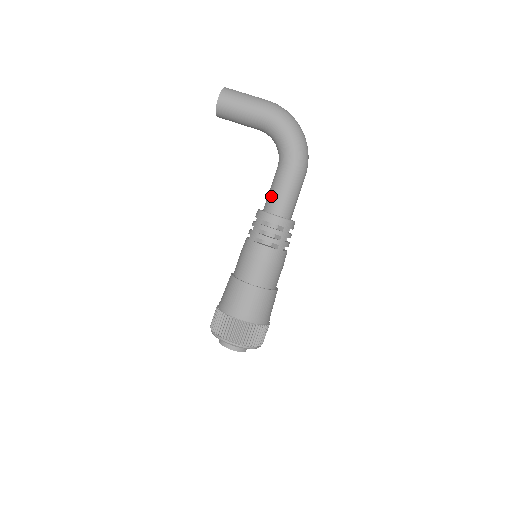
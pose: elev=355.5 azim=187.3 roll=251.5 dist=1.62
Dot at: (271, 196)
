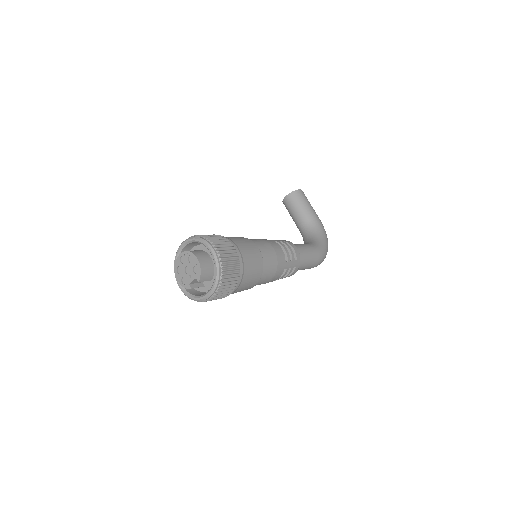
Dot at: (296, 244)
